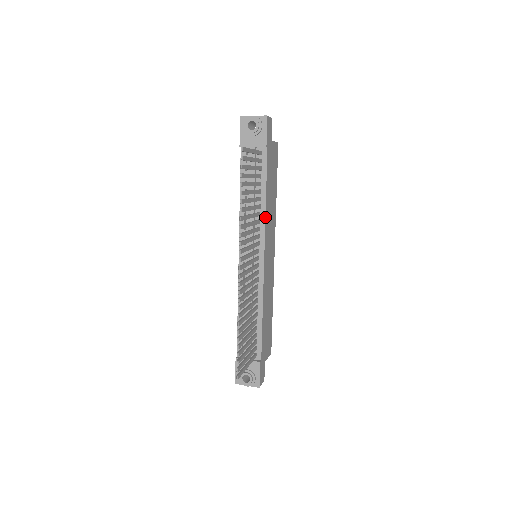
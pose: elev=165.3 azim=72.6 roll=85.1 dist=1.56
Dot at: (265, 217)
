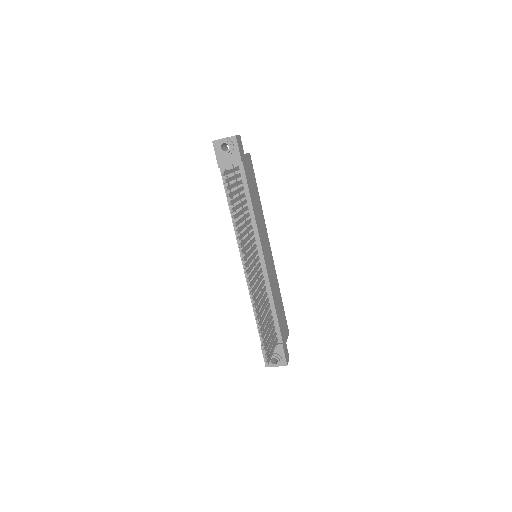
Dot at: (256, 222)
